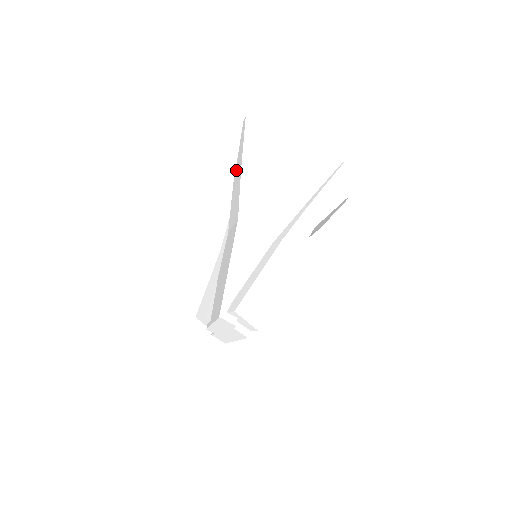
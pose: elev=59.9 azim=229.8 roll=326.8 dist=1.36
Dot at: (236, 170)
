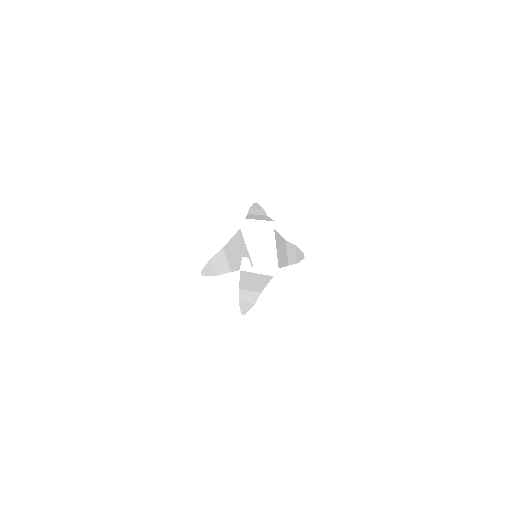
Dot at: (213, 272)
